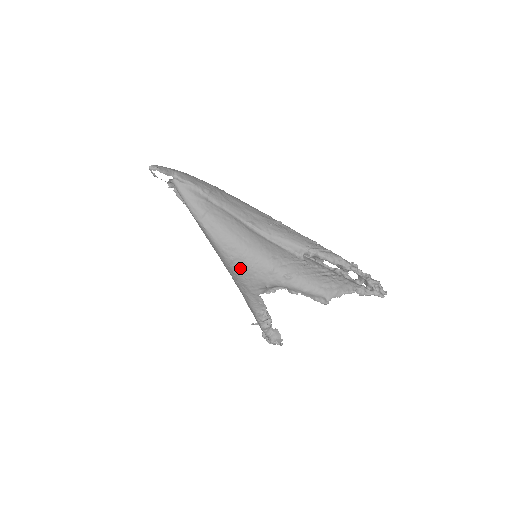
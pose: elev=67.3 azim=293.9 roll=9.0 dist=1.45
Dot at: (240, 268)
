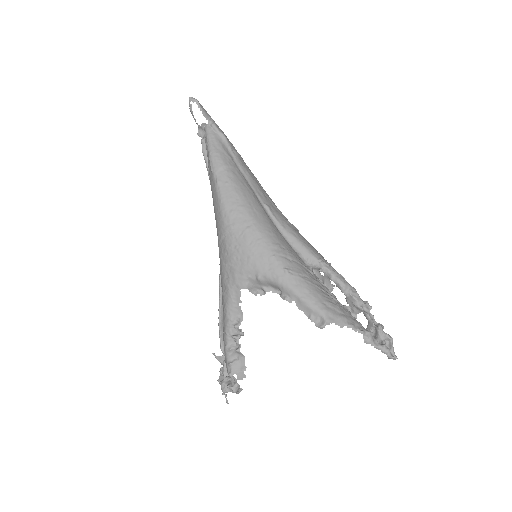
Dot at: (236, 242)
